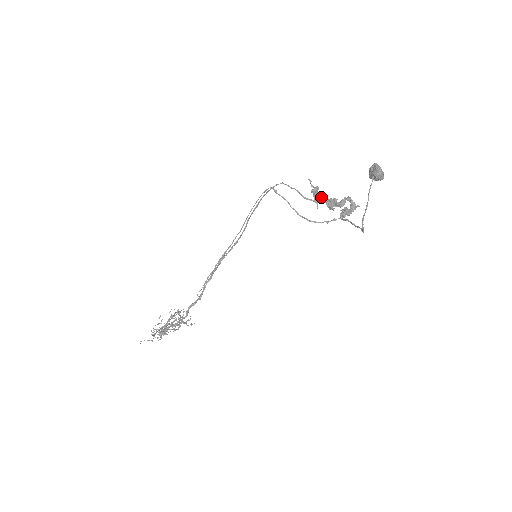
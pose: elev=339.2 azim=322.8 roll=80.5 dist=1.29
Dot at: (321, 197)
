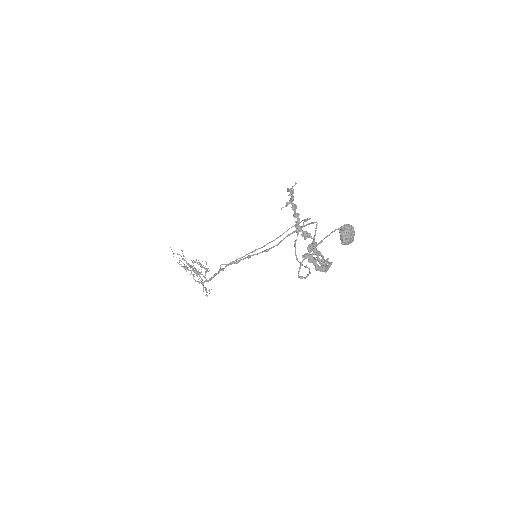
Dot at: (294, 208)
